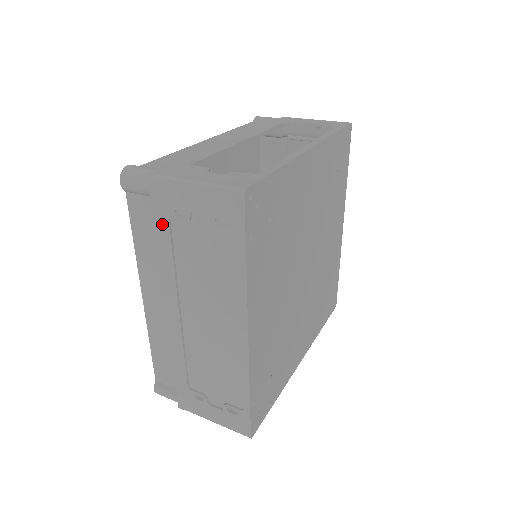
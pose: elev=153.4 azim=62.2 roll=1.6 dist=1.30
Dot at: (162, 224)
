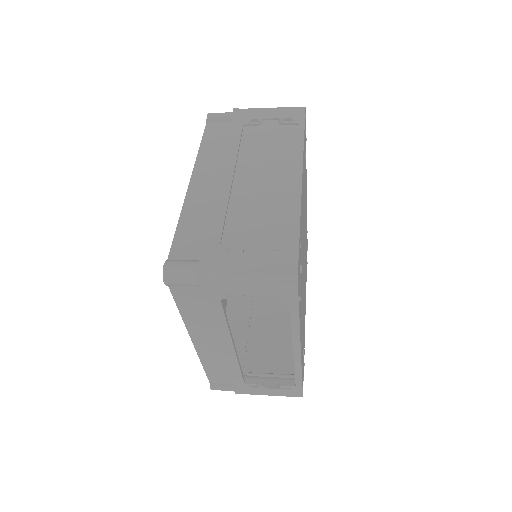
Dot at: (236, 128)
